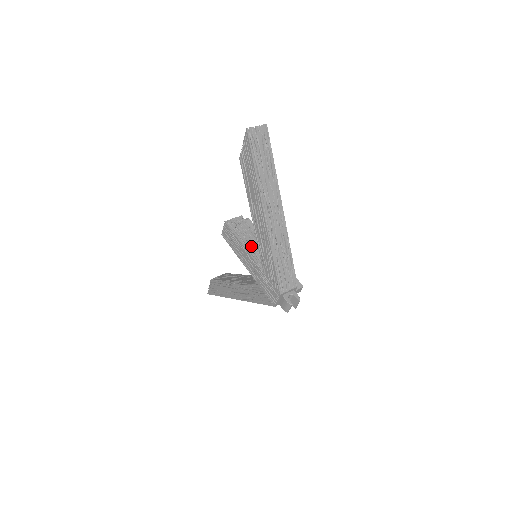
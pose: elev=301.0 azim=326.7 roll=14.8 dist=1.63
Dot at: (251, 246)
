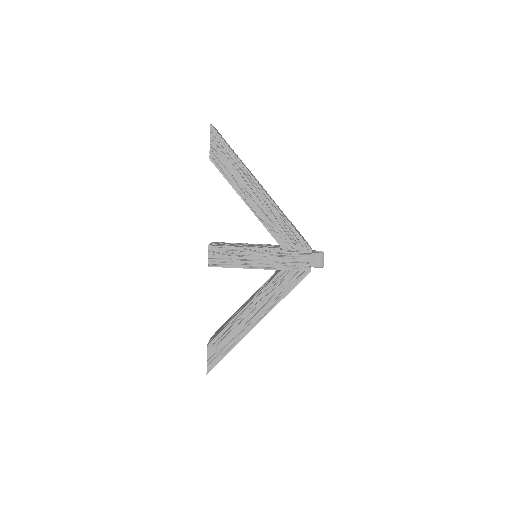
Dot at: (249, 246)
